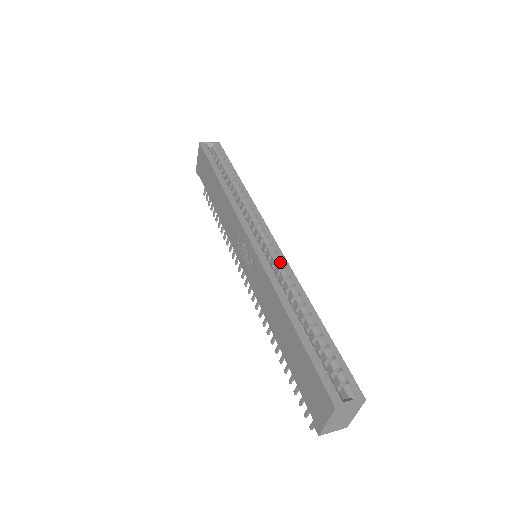
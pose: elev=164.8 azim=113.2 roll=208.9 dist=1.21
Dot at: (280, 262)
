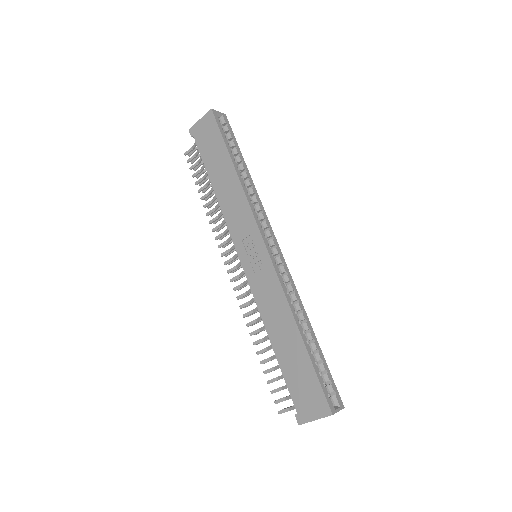
Dot at: (288, 276)
